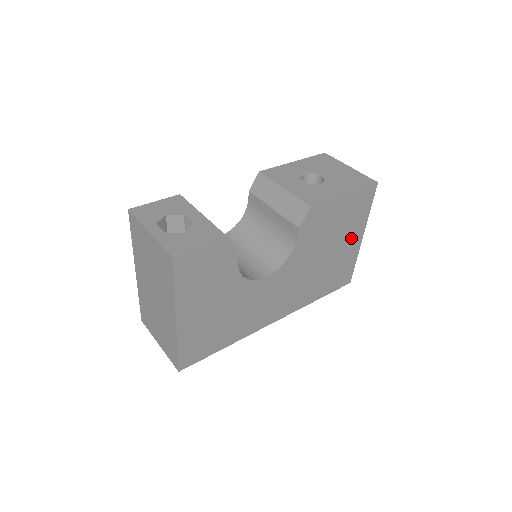
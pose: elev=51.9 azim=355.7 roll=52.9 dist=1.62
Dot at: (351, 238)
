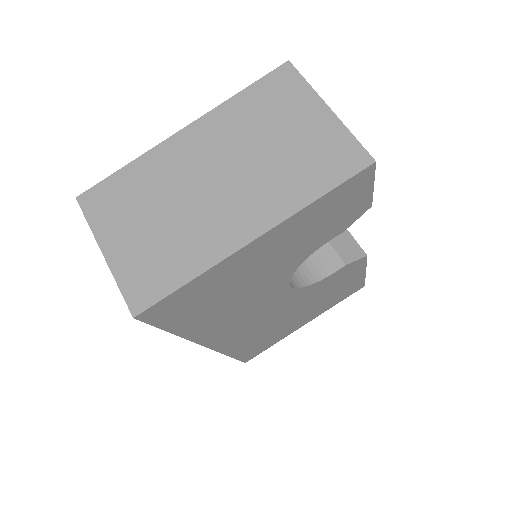
Dot at: (308, 317)
